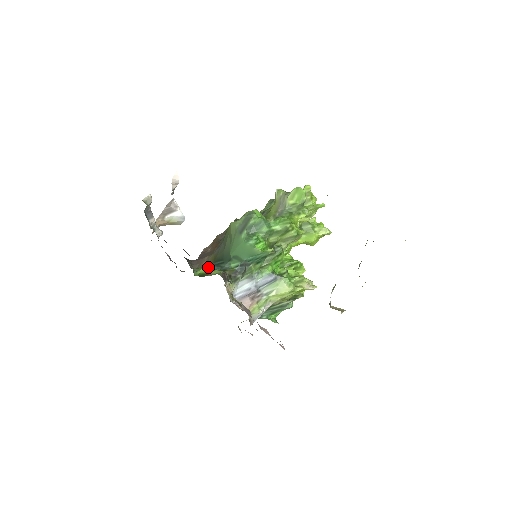
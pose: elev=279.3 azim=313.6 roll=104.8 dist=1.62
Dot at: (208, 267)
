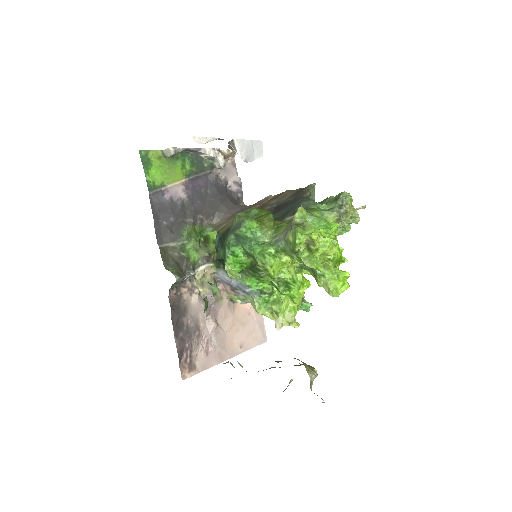
Dot at: (217, 234)
